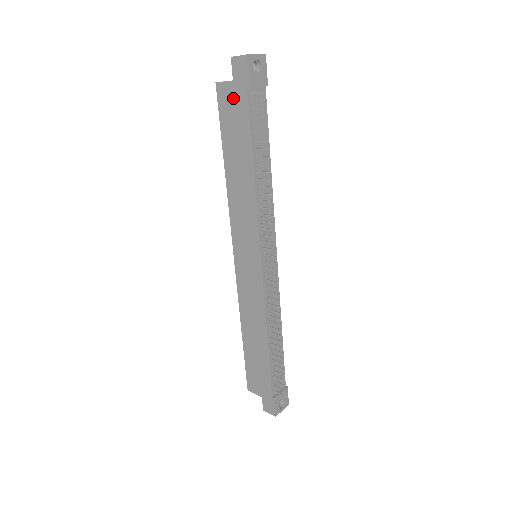
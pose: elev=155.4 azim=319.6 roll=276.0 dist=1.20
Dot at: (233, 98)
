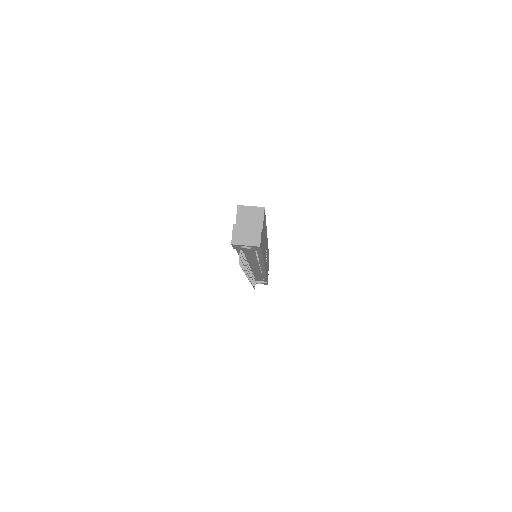
Dot at: occluded
